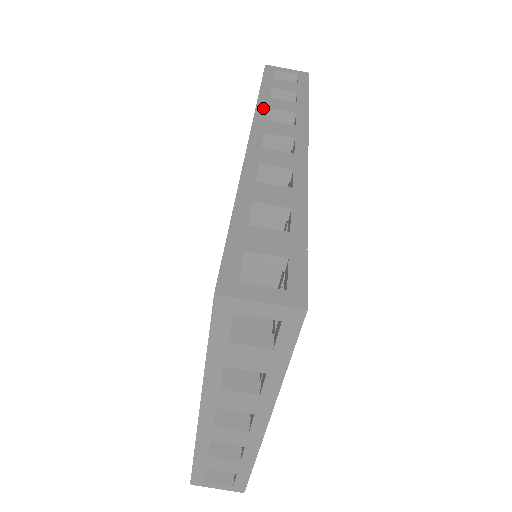
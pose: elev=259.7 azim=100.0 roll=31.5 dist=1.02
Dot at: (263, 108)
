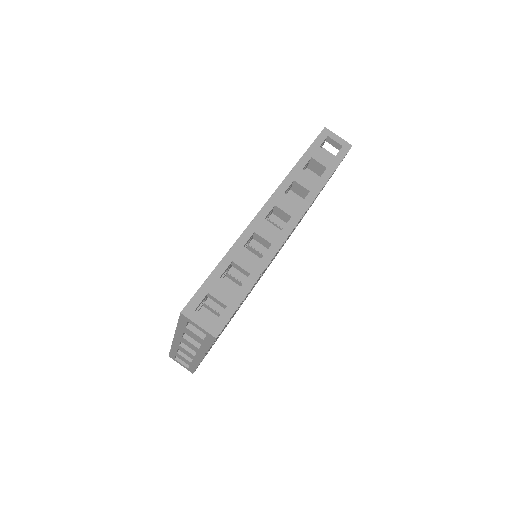
Dot at: (290, 180)
